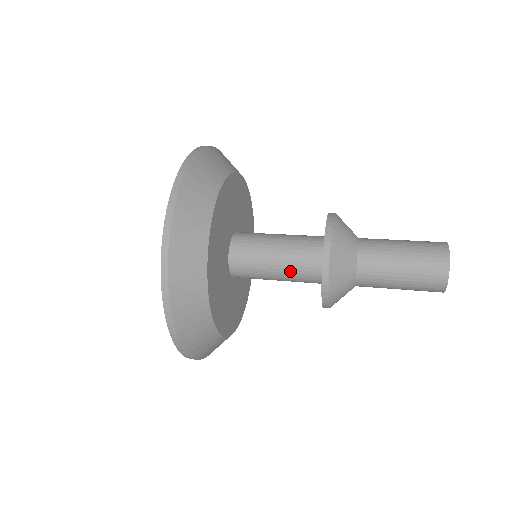
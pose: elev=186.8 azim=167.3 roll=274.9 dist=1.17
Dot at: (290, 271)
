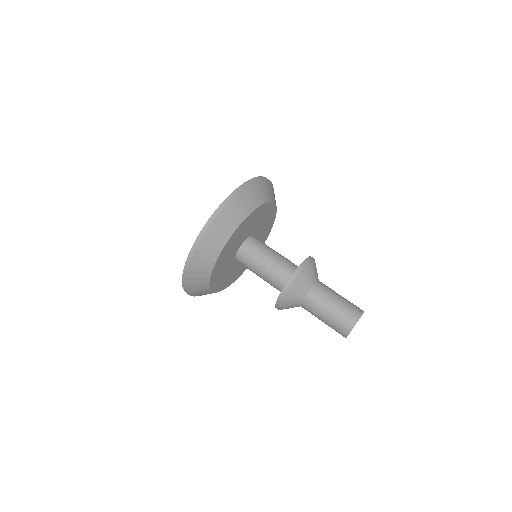
Dot at: (272, 271)
